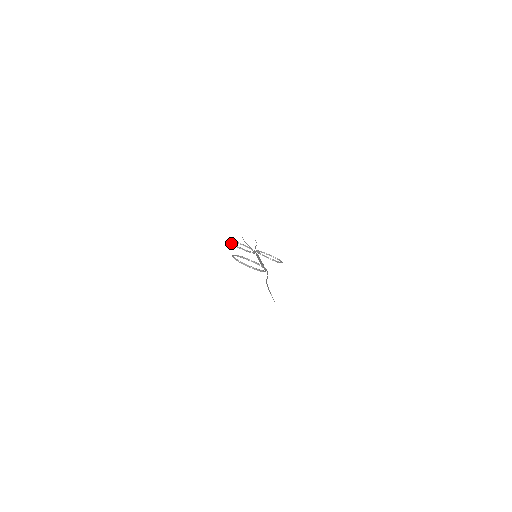
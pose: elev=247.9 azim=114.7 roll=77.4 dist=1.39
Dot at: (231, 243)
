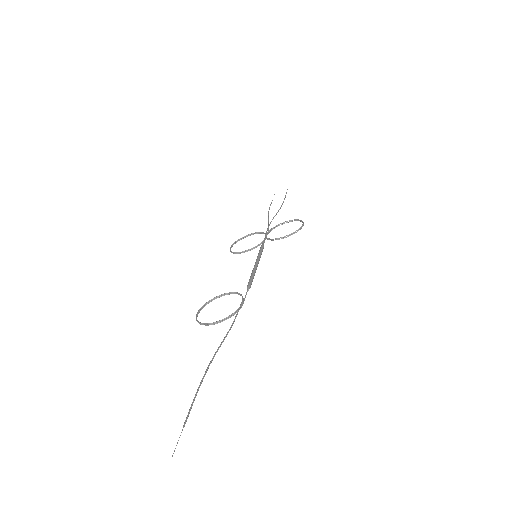
Dot at: (231, 252)
